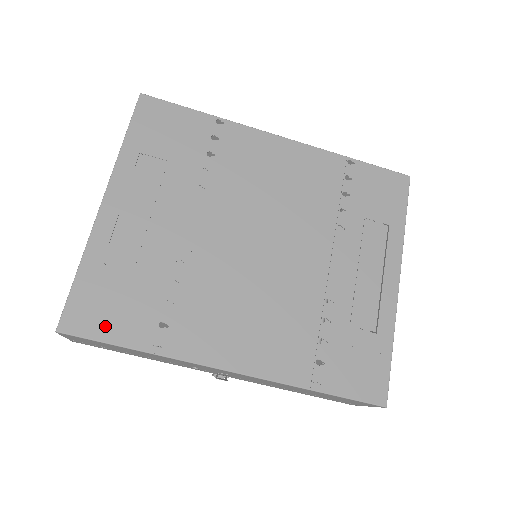
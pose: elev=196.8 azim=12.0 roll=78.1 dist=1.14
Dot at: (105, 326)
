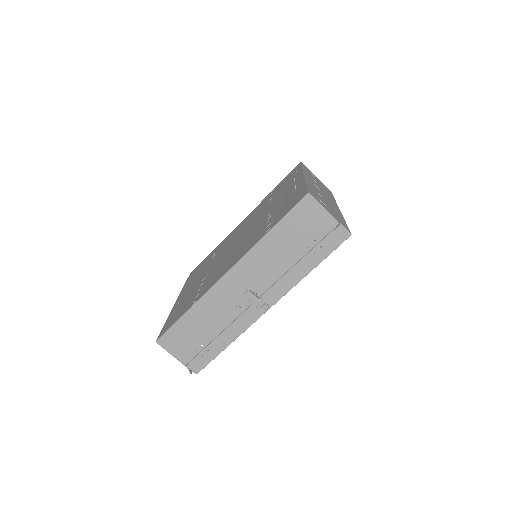
Dot at: (174, 321)
